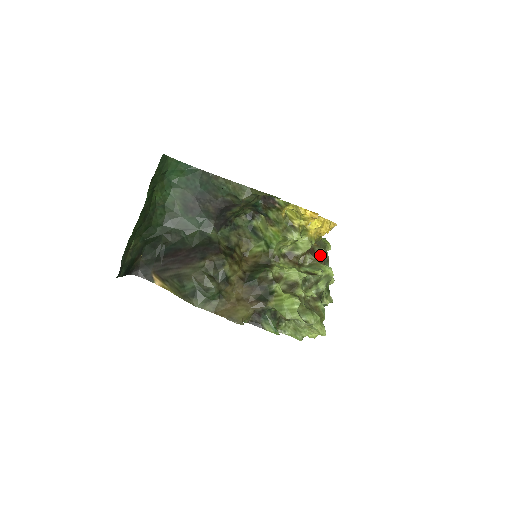
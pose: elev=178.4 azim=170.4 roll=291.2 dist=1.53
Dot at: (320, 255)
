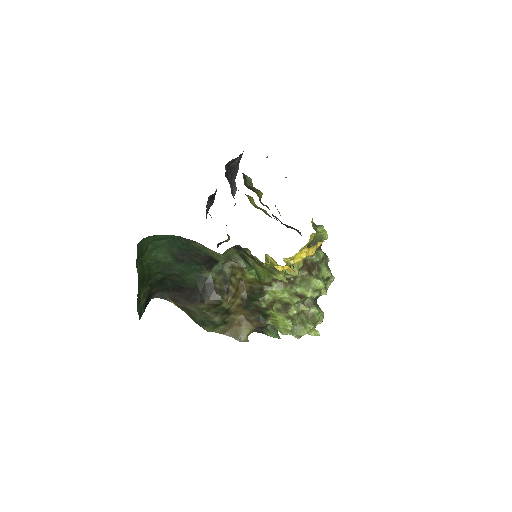
Dot at: (313, 262)
